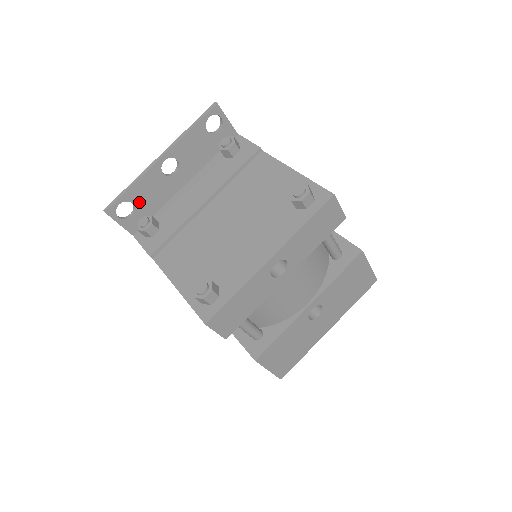
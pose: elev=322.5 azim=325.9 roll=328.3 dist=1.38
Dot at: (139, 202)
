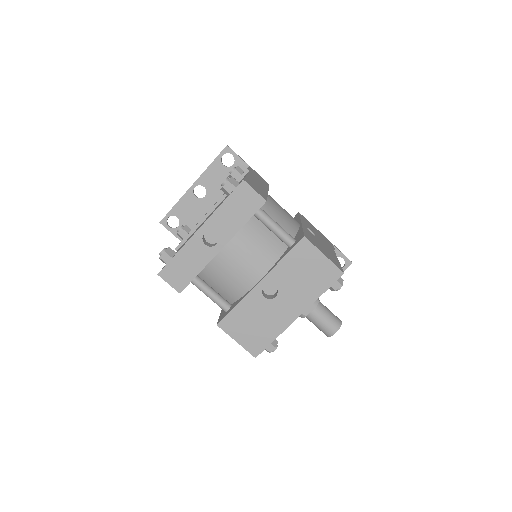
Dot at: (182, 217)
